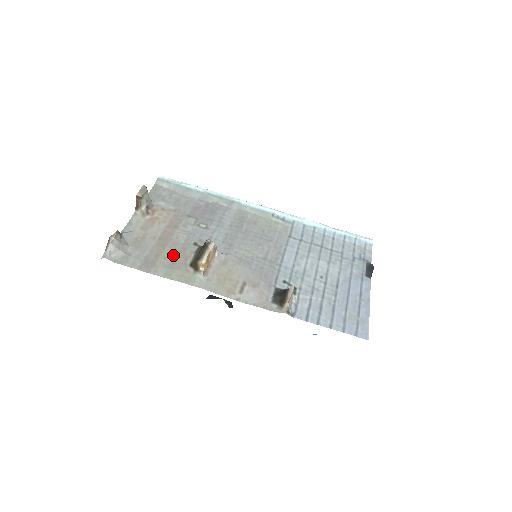
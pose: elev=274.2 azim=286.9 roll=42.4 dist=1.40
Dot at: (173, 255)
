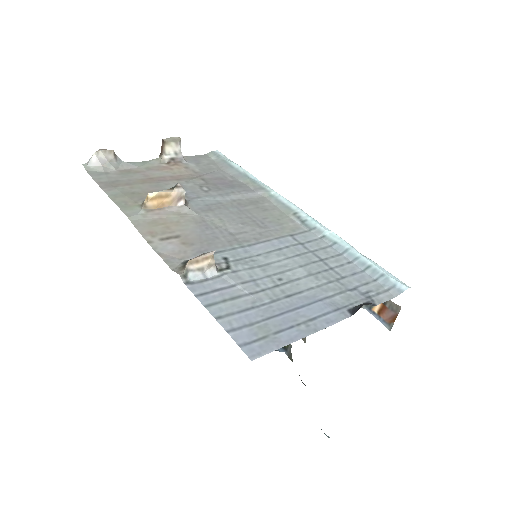
Dot at: (143, 190)
